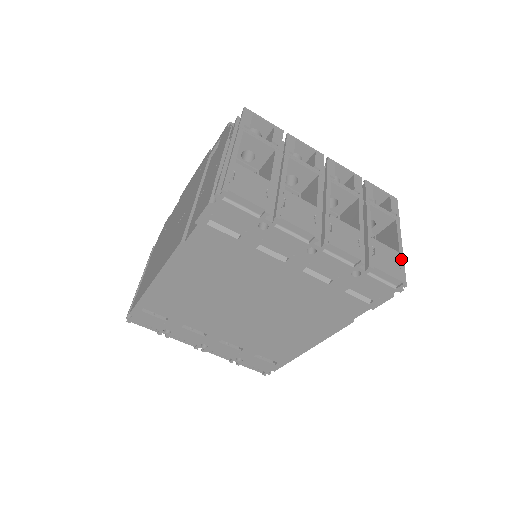
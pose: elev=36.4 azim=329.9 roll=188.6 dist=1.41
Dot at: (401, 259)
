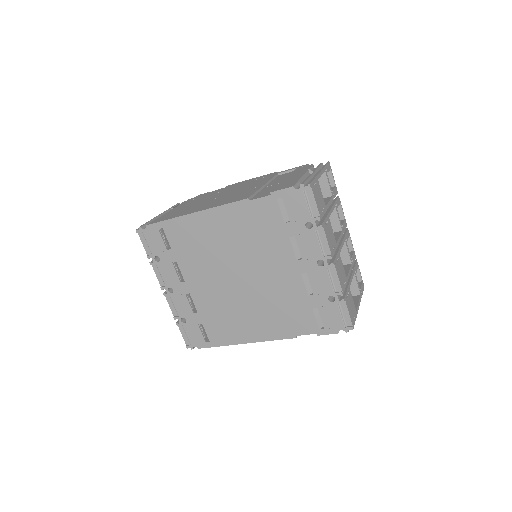
Dot at: (356, 315)
